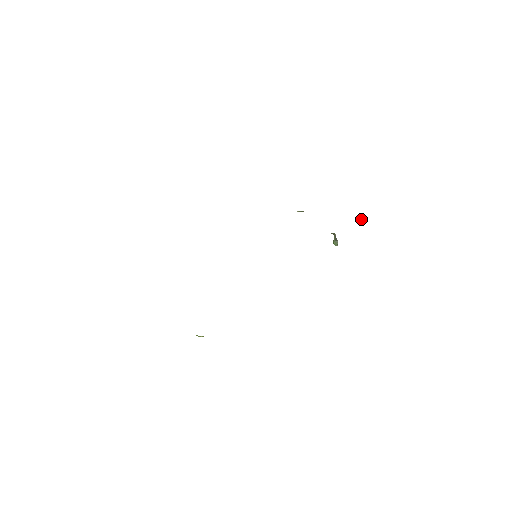
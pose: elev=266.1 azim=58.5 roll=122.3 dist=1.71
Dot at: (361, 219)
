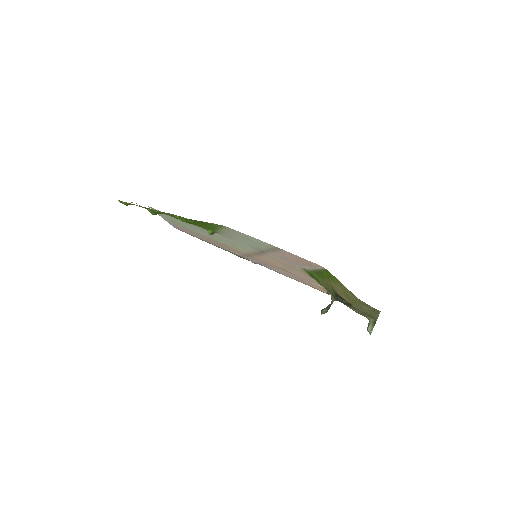
Dot at: (369, 324)
